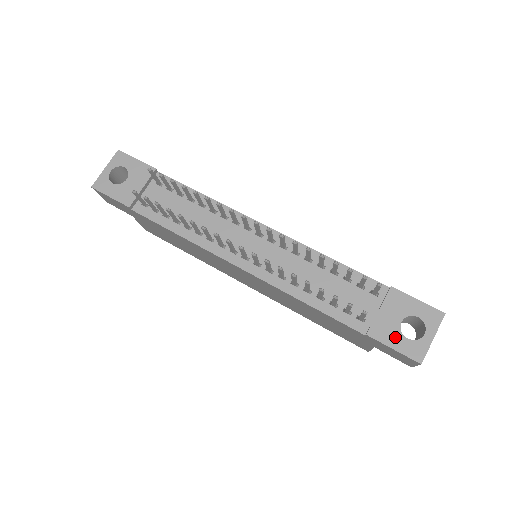
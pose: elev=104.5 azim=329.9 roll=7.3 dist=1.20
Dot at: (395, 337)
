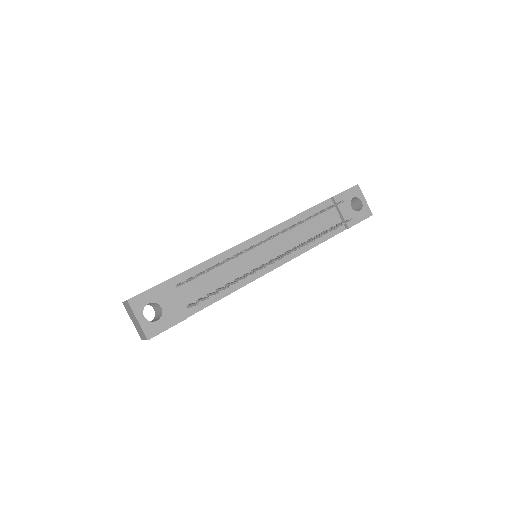
Dot at: (356, 216)
